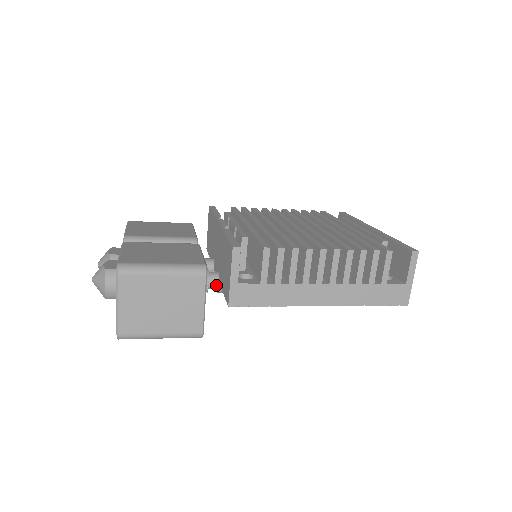
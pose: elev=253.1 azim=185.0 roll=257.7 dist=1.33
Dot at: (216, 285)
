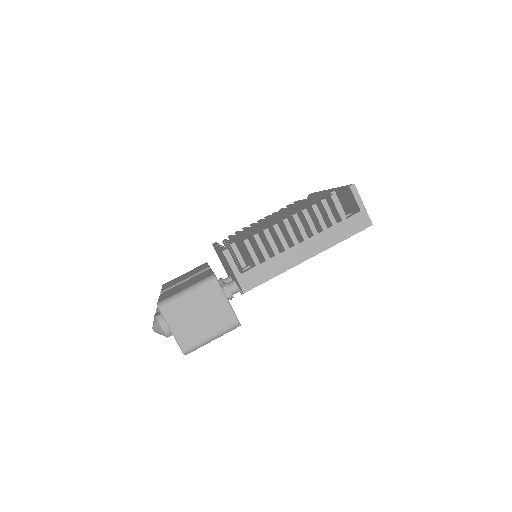
Dot at: (236, 289)
